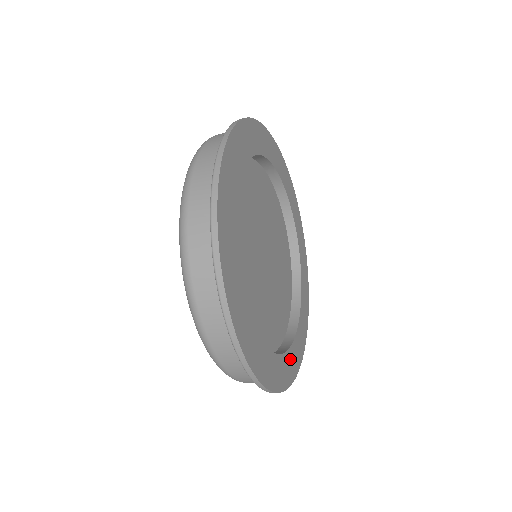
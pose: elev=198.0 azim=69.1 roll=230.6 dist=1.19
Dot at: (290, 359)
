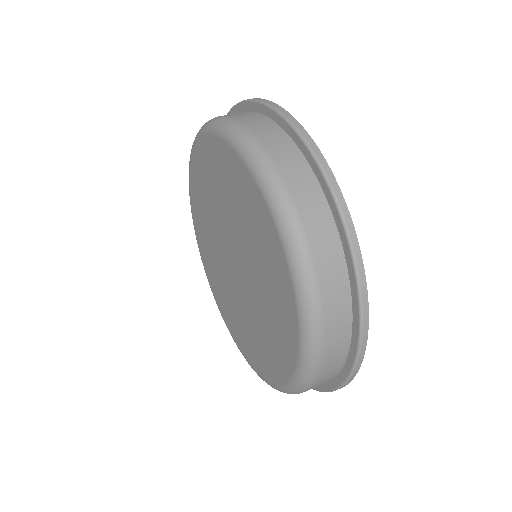
Dot at: occluded
